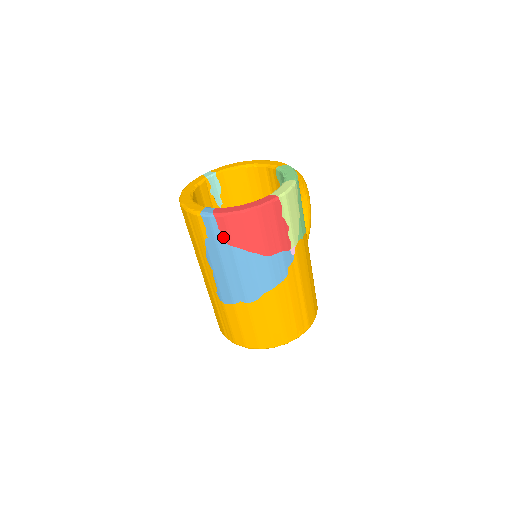
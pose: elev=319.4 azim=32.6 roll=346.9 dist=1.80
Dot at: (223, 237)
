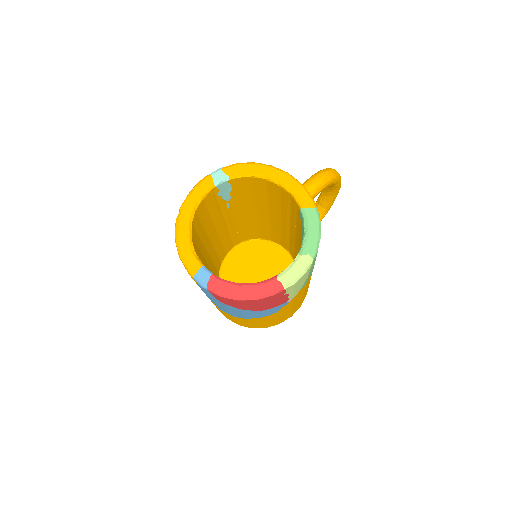
Dot at: (215, 297)
